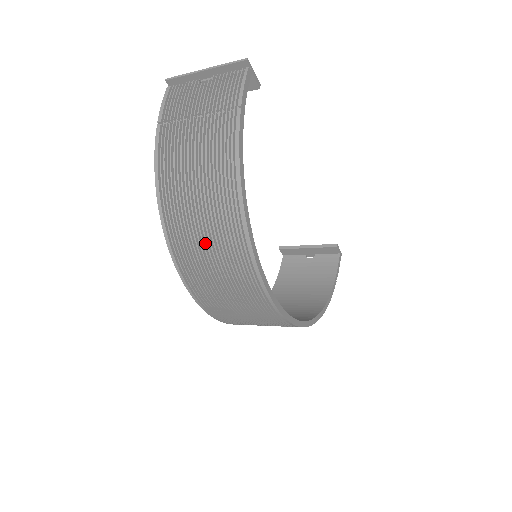
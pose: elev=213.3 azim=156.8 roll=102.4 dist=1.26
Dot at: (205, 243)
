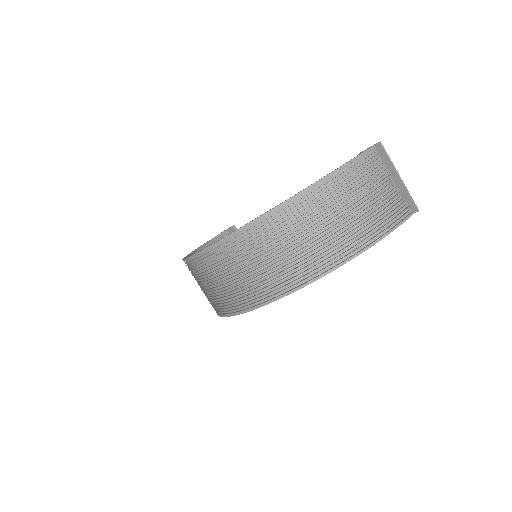
Dot at: (278, 251)
